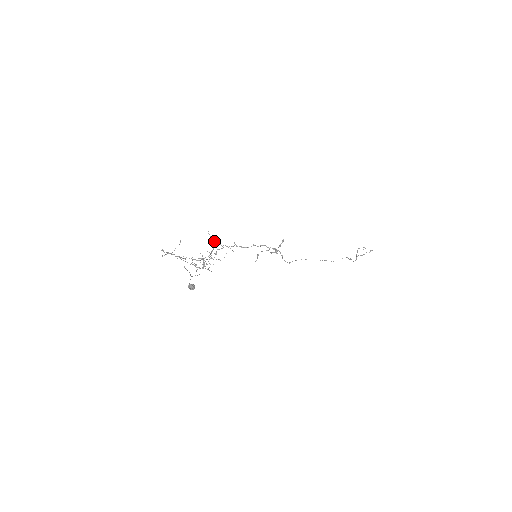
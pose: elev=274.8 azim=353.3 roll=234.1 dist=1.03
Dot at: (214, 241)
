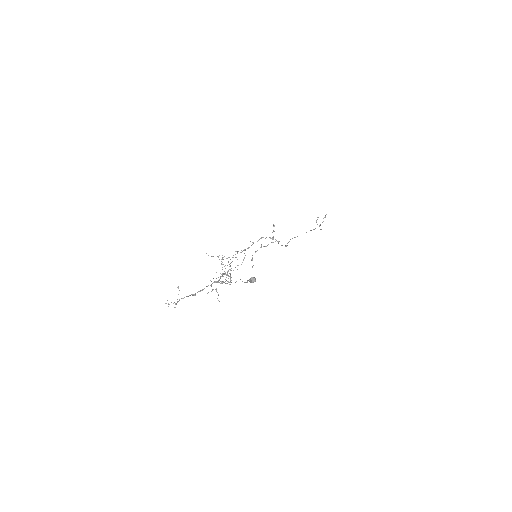
Dot at: occluded
